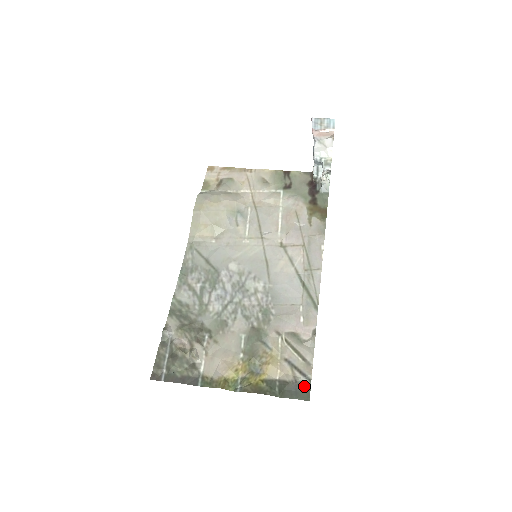
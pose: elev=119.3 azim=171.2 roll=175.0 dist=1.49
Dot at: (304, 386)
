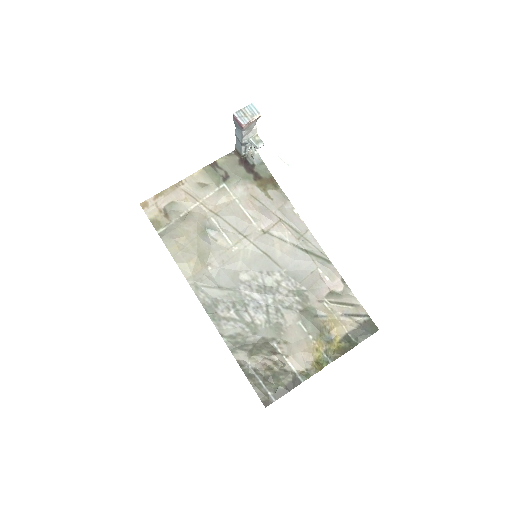
Dot at: (368, 323)
